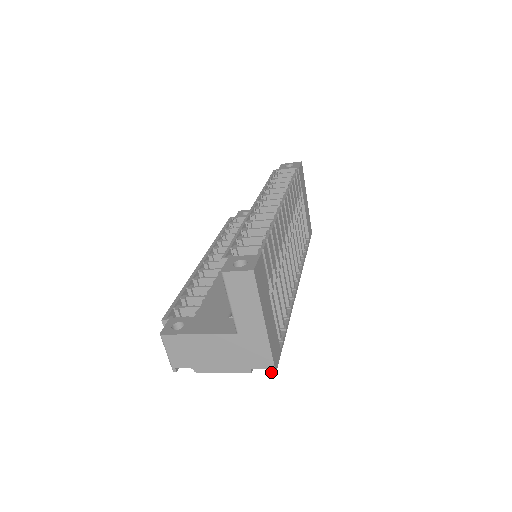
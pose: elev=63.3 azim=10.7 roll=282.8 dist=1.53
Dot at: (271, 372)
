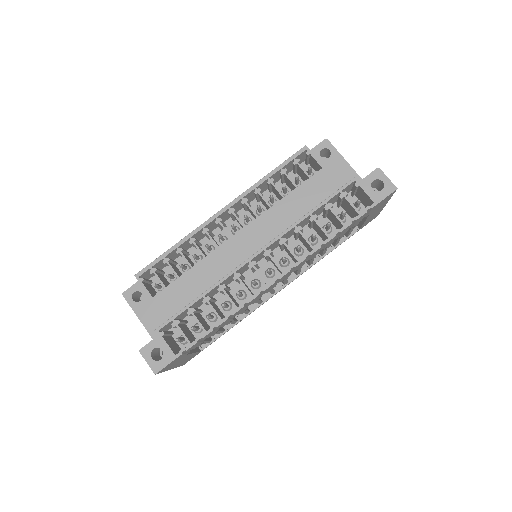
Dot at: occluded
